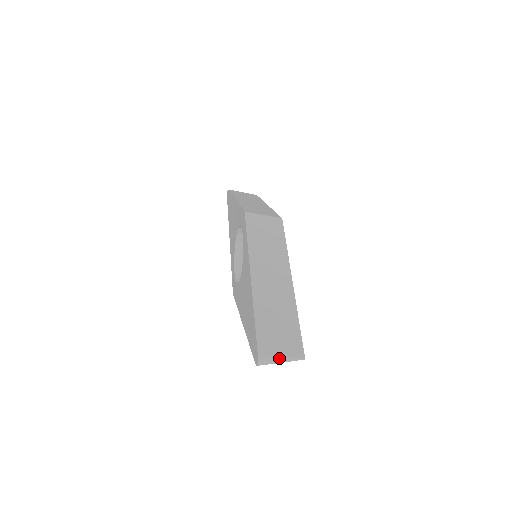
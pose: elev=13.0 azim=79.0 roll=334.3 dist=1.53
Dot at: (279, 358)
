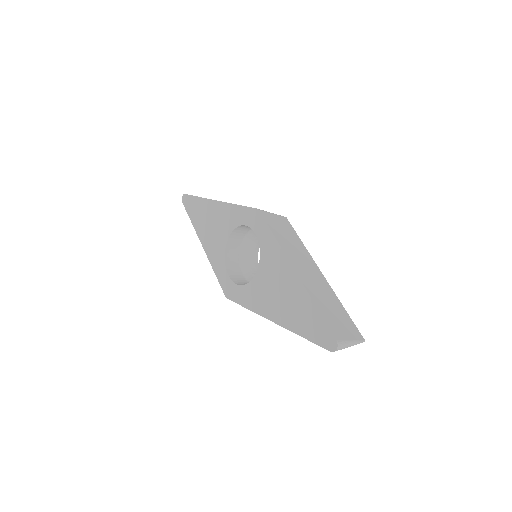
Dot at: (350, 342)
